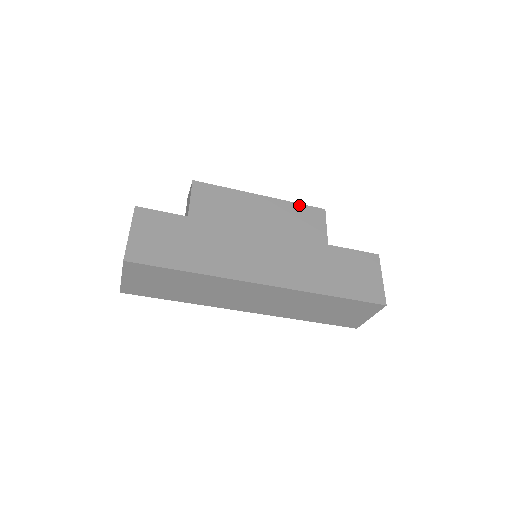
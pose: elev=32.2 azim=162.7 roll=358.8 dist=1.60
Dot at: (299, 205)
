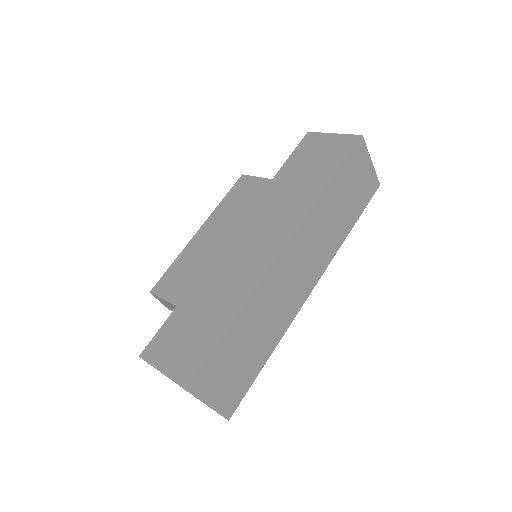
Dot at: (226, 197)
